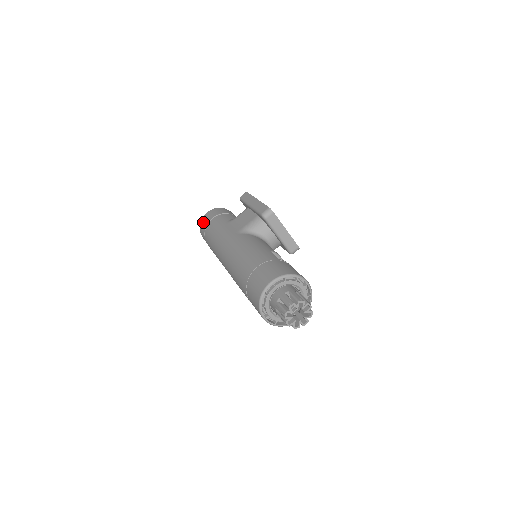
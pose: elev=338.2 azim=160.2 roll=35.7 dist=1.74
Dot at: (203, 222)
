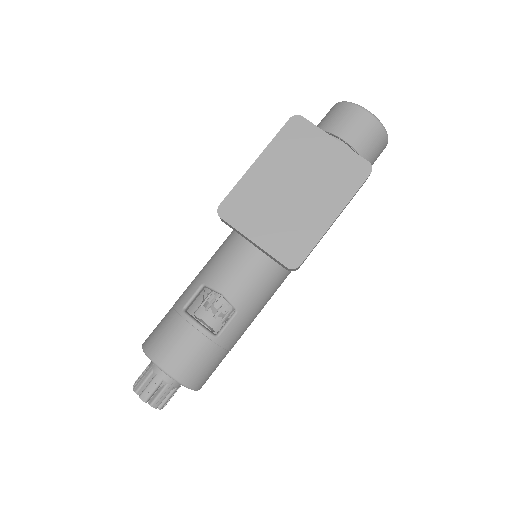
Dot at: occluded
